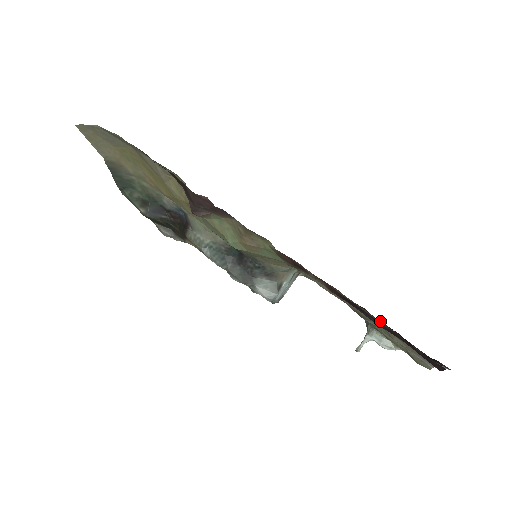
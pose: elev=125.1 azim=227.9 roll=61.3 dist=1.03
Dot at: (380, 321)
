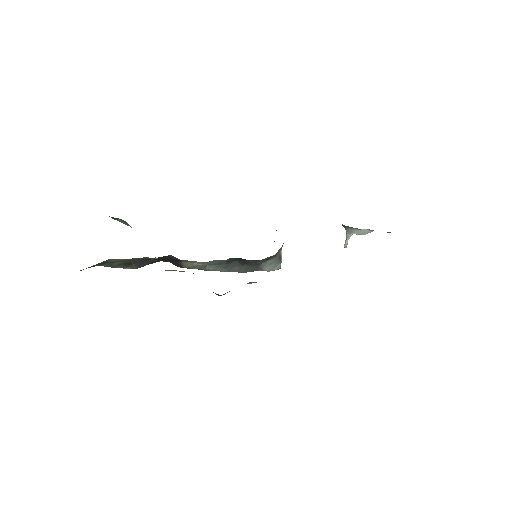
Dot at: occluded
